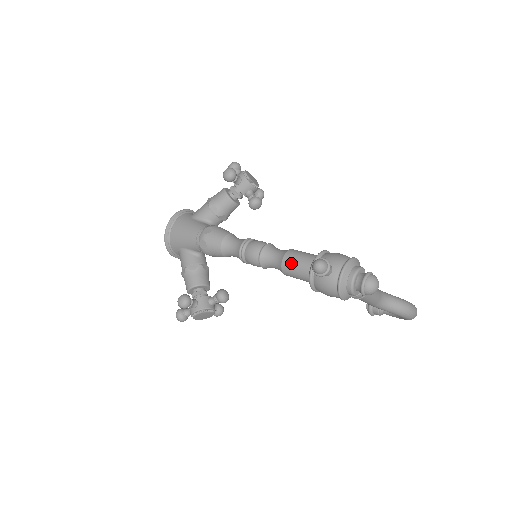
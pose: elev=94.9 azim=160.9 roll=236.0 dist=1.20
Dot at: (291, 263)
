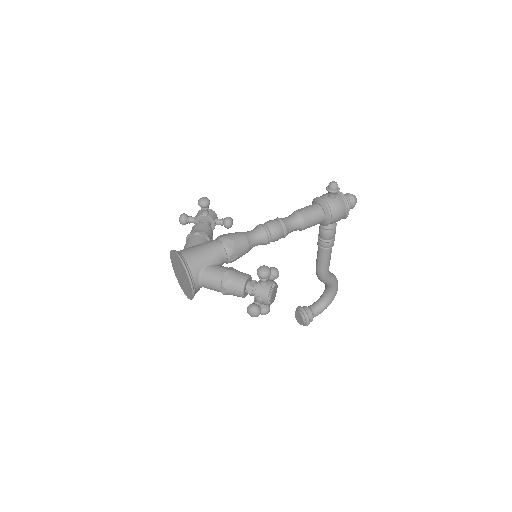
Dot at: (307, 210)
